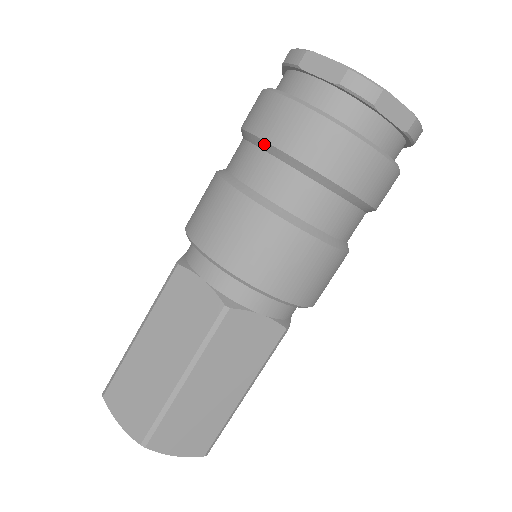
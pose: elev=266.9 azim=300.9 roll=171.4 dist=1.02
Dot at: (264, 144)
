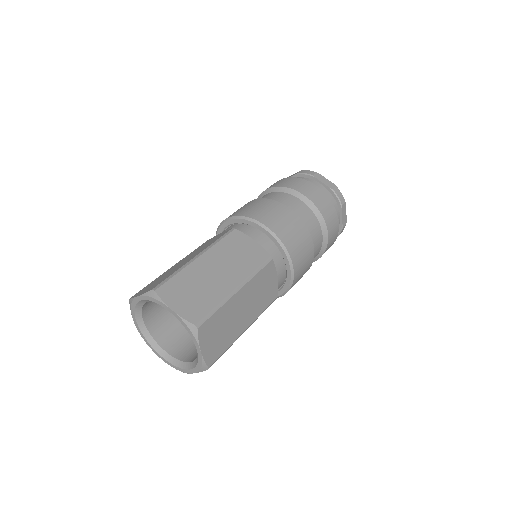
Dot at: (299, 194)
